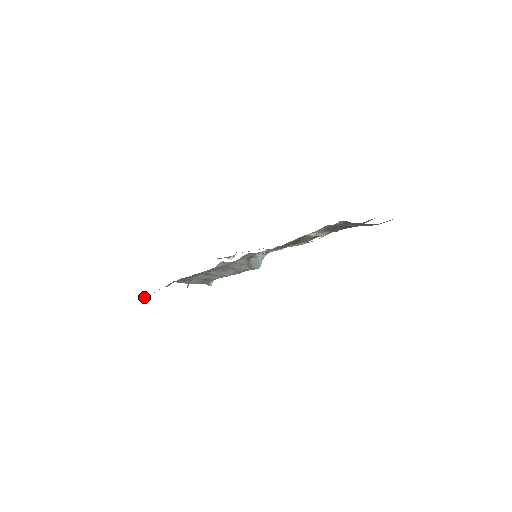
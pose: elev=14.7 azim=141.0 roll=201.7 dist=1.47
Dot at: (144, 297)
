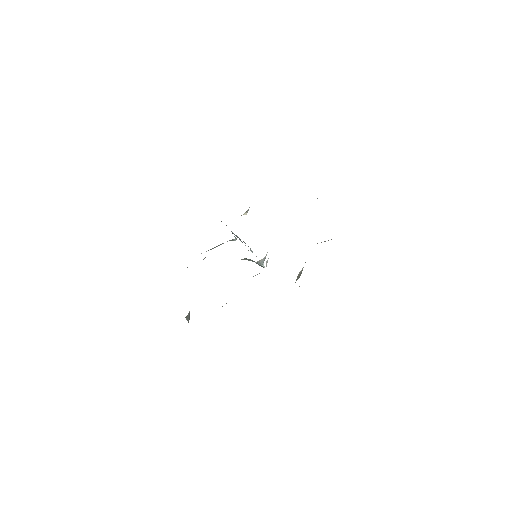
Dot at: occluded
